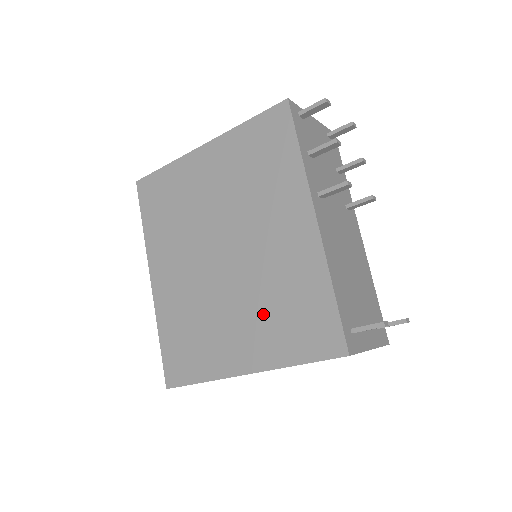
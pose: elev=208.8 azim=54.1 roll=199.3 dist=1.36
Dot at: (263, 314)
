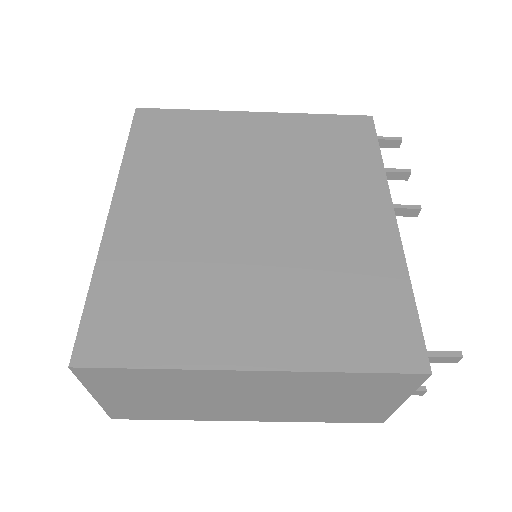
Dot at: (302, 296)
